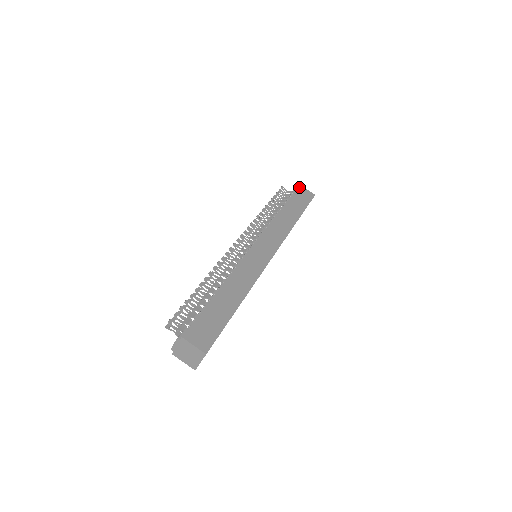
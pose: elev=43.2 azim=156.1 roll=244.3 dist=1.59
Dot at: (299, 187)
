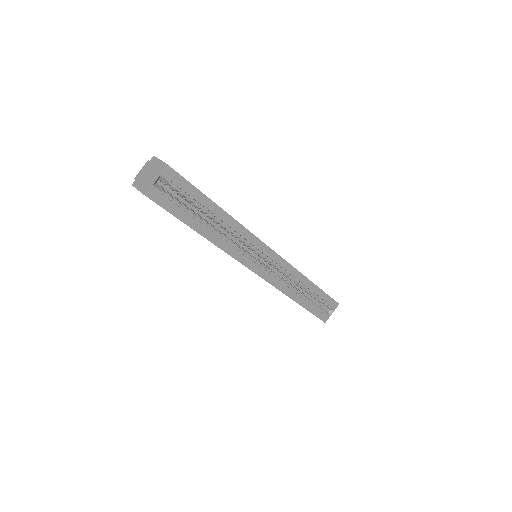
Dot at: occluded
